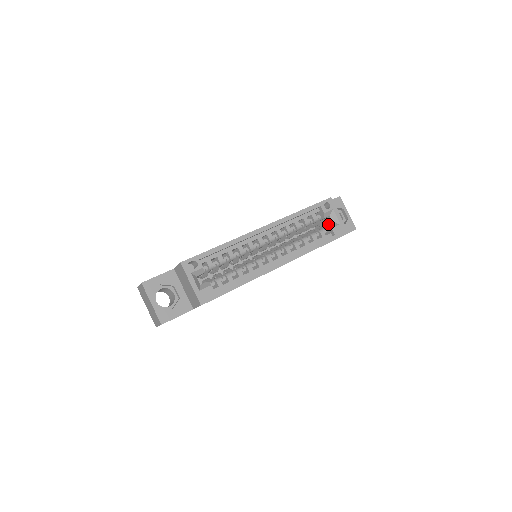
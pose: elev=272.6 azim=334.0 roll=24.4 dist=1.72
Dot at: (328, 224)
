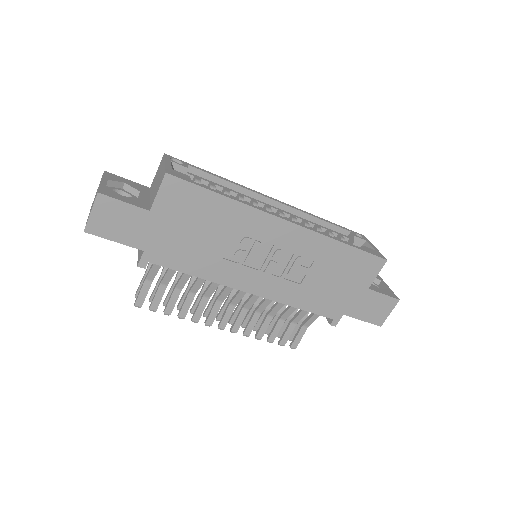
Dot at: occluded
